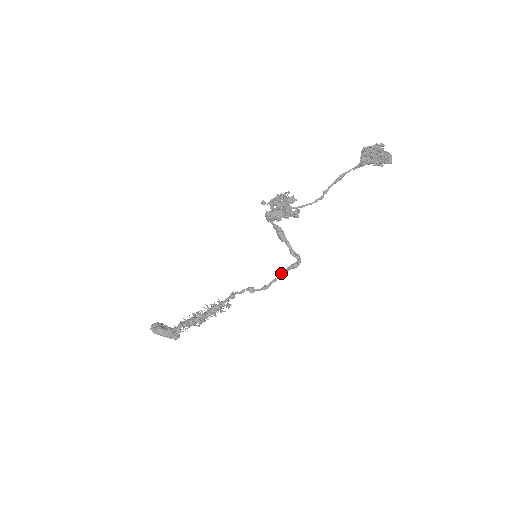
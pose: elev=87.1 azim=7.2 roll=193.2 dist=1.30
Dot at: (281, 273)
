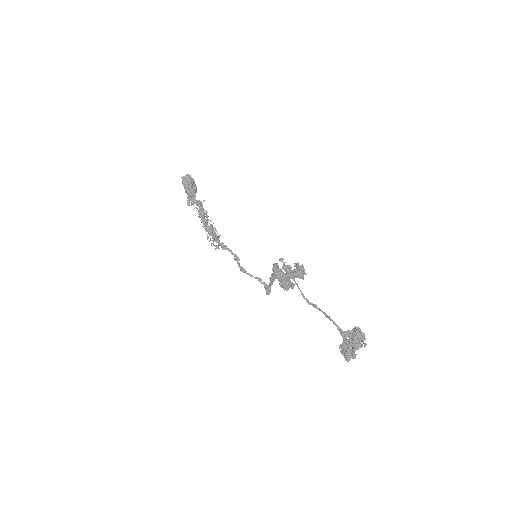
Dot at: (257, 278)
